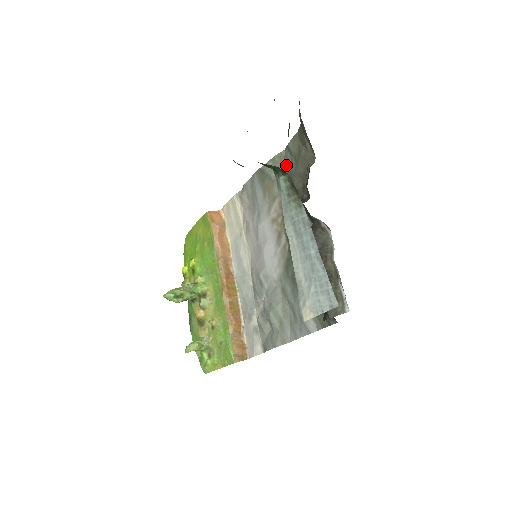
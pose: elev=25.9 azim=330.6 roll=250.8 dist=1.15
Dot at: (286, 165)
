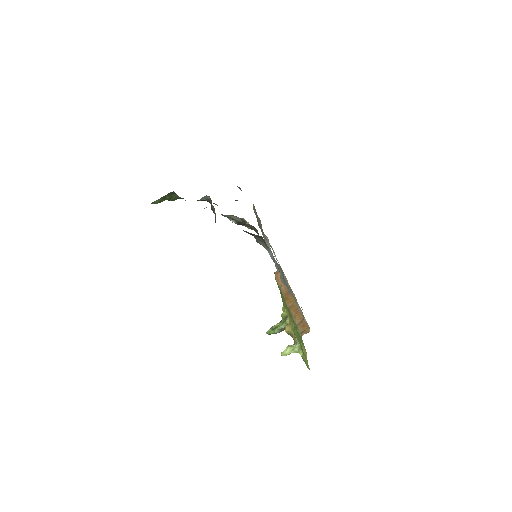
Dot at: occluded
